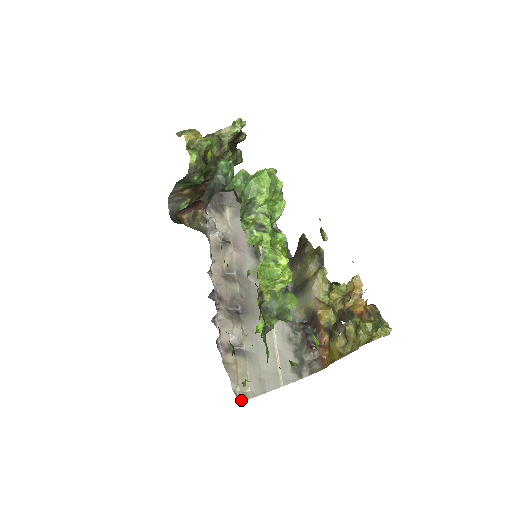
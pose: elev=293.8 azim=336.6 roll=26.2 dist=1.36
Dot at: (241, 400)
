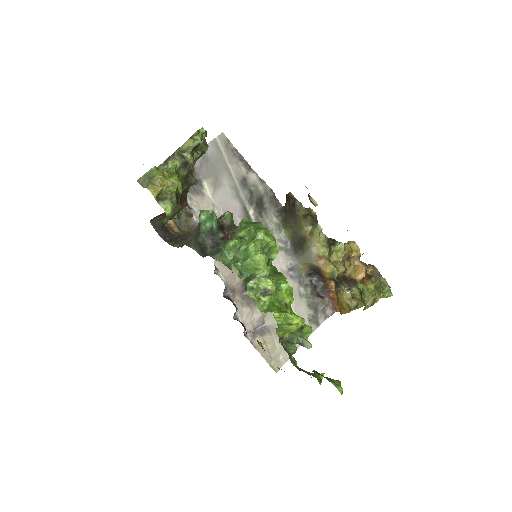
Dot at: (278, 369)
